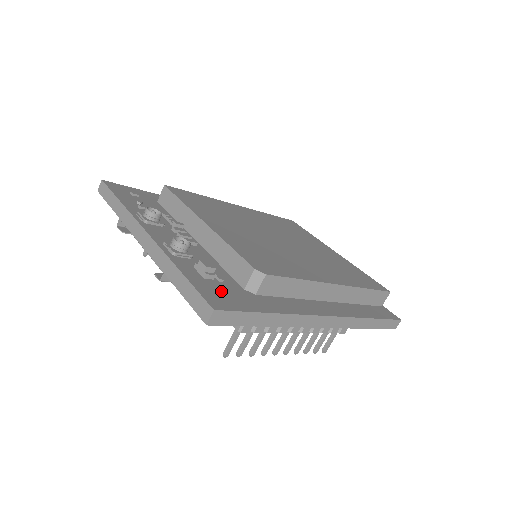
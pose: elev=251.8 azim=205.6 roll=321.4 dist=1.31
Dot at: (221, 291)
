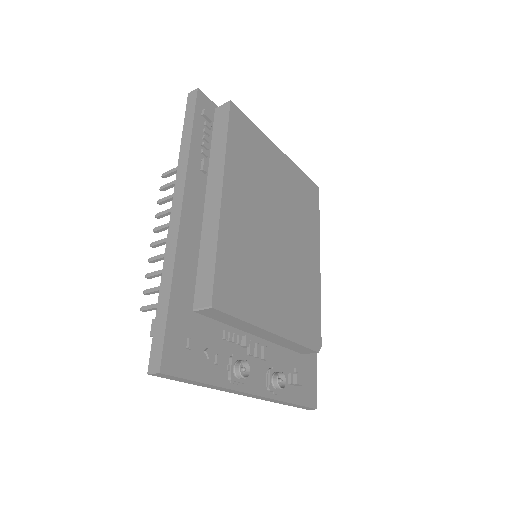
Dot at: (305, 383)
